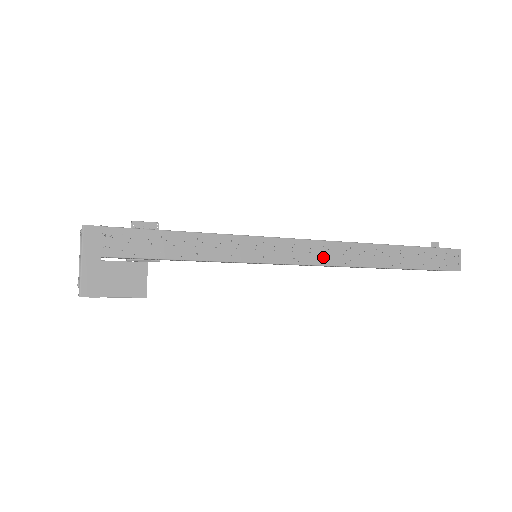
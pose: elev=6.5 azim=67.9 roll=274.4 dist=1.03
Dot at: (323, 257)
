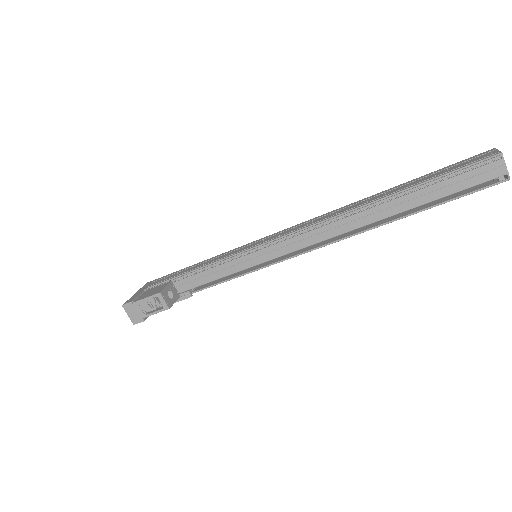
Dot at: (308, 224)
